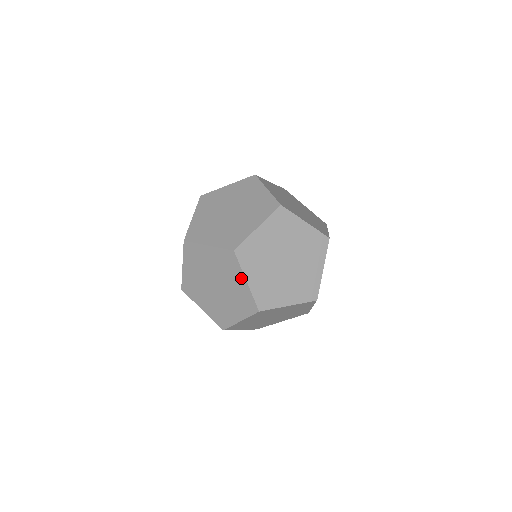
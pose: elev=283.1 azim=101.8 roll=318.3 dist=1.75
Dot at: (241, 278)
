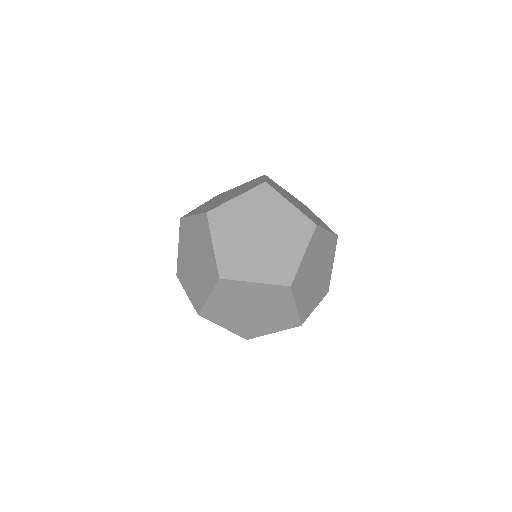
Dot at: (261, 179)
